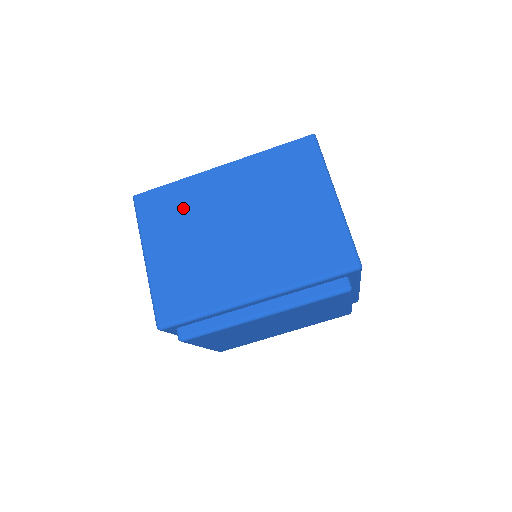
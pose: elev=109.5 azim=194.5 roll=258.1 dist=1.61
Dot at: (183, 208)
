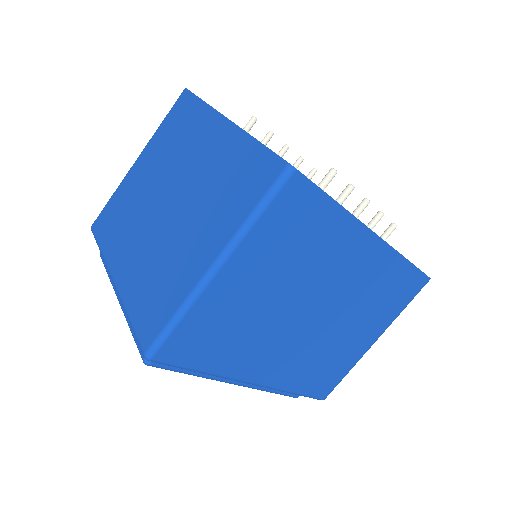
Dot at: (310, 247)
